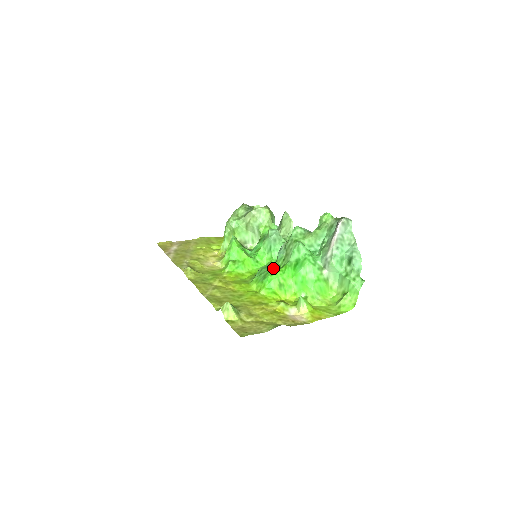
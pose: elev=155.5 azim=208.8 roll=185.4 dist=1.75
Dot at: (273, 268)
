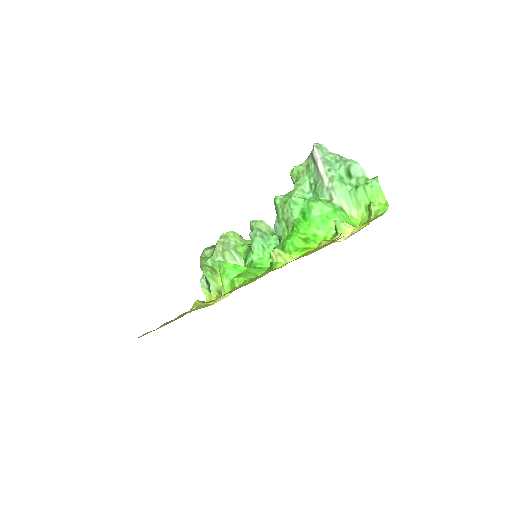
Dot at: occluded
